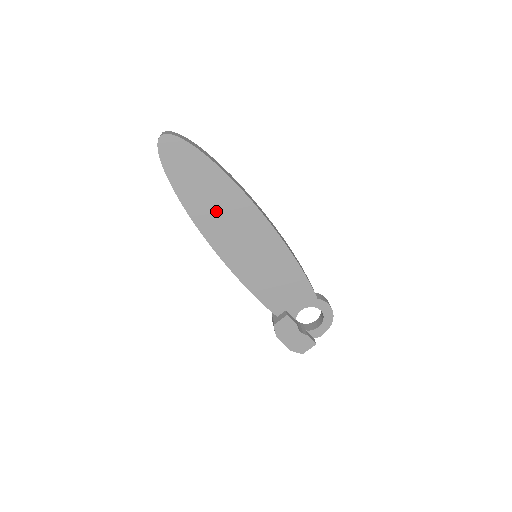
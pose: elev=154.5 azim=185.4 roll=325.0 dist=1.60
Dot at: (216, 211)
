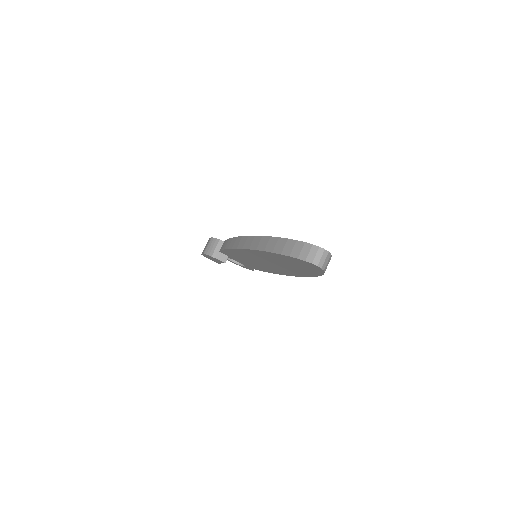
Dot at: (273, 261)
